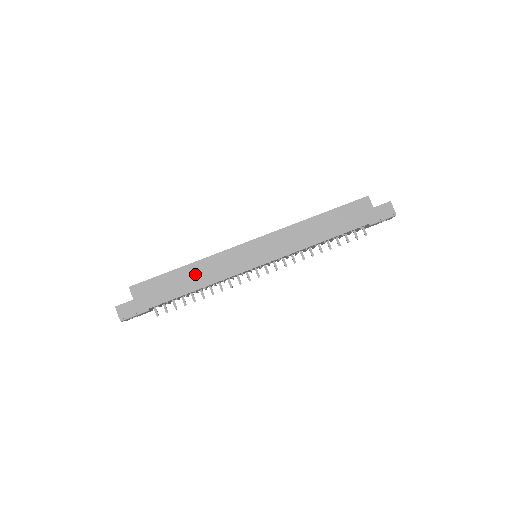
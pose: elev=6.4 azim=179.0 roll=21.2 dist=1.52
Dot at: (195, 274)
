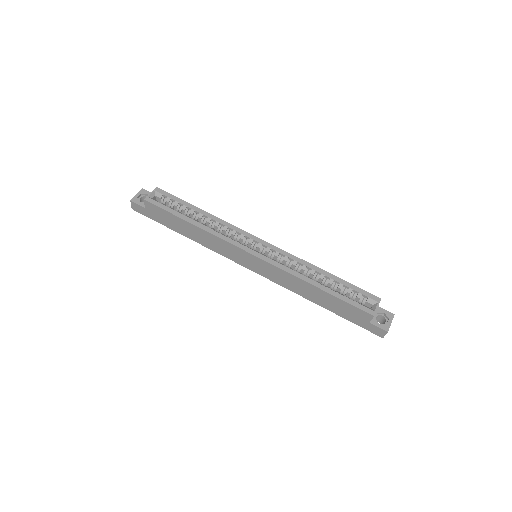
Dot at: (197, 234)
